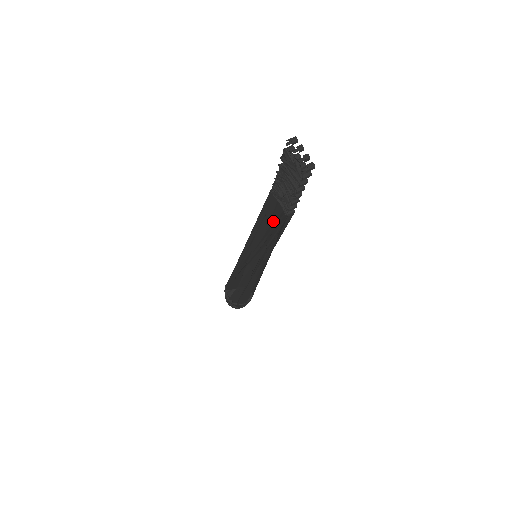
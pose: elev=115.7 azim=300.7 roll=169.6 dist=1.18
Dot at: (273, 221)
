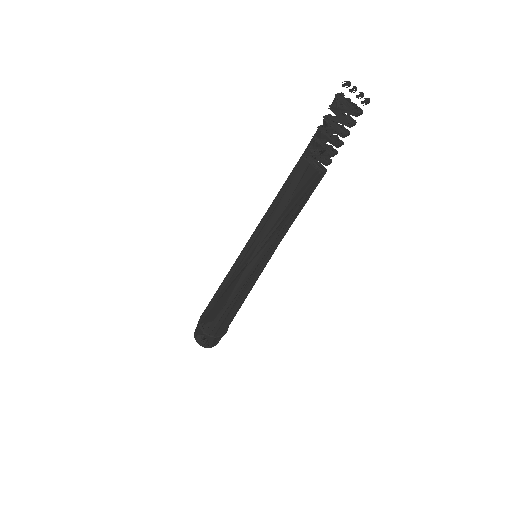
Dot at: (297, 192)
